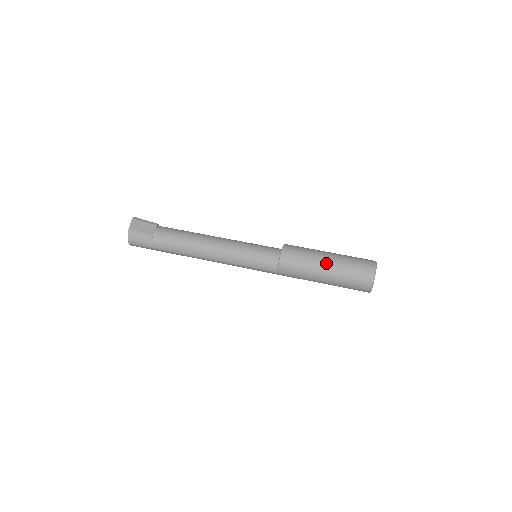
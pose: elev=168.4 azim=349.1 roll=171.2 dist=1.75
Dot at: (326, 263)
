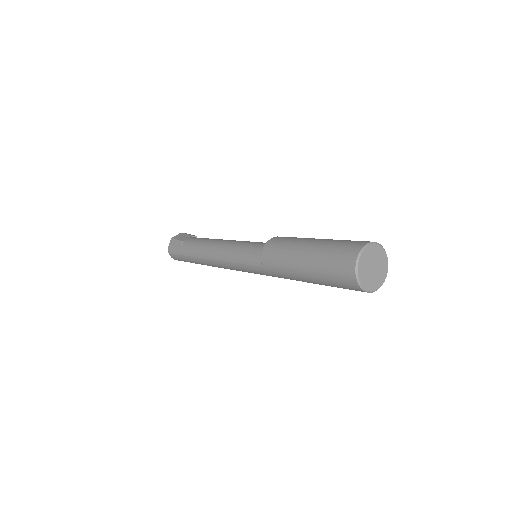
Dot at: (308, 244)
